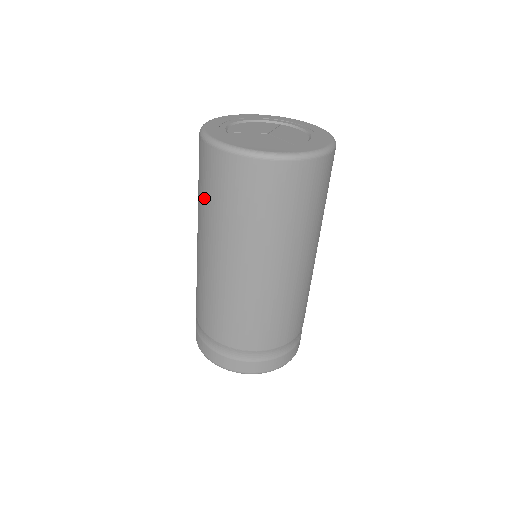
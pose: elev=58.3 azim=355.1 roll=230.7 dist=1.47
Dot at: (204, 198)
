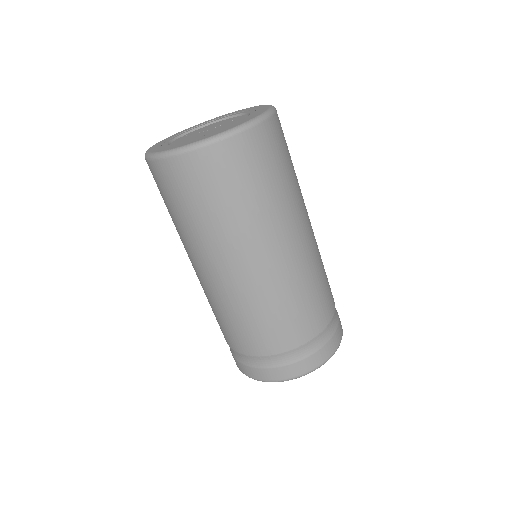
Dot at: occluded
